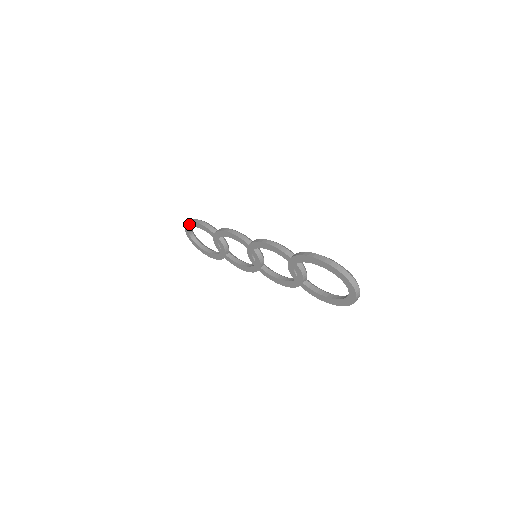
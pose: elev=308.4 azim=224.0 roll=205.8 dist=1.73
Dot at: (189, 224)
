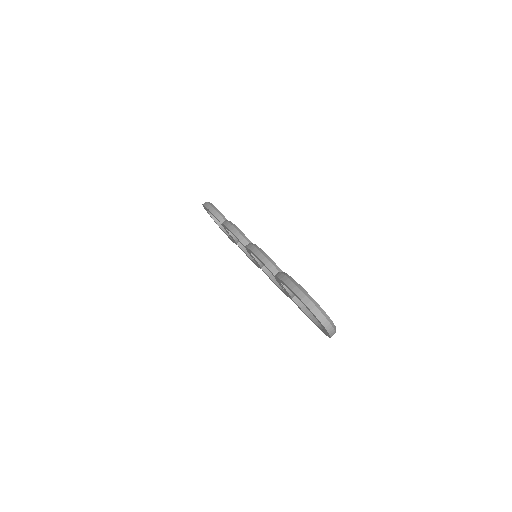
Dot at: (204, 206)
